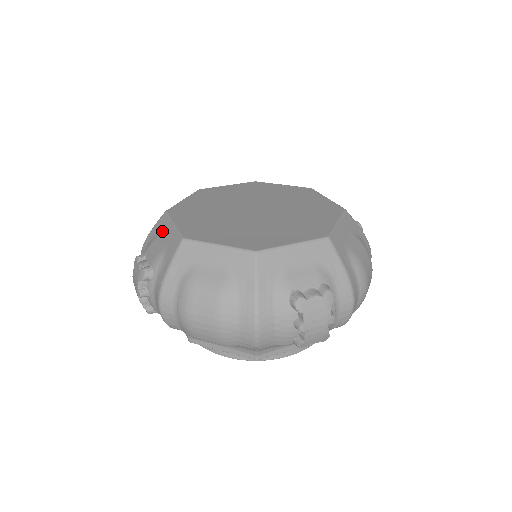
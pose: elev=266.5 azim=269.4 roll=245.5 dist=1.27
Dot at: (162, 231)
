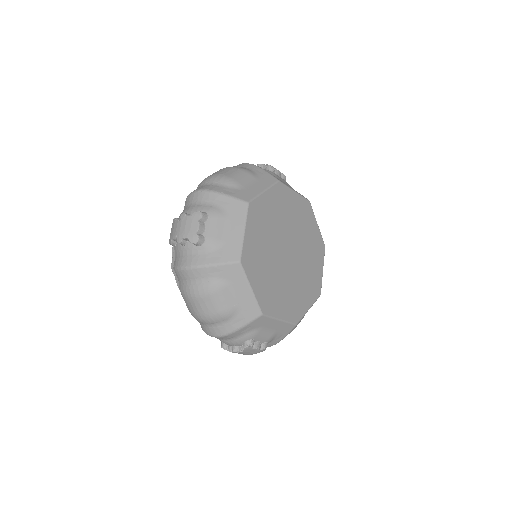
Dot at: (233, 219)
